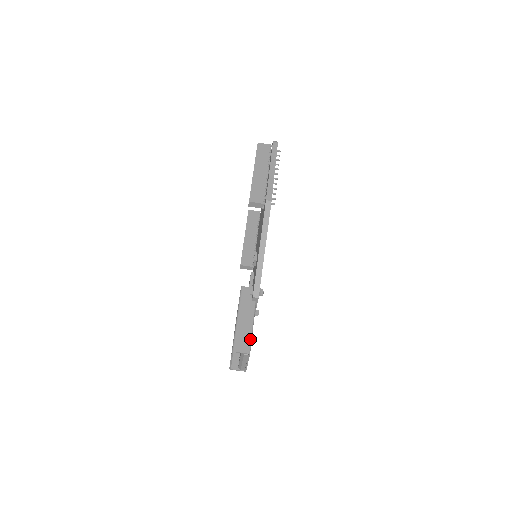
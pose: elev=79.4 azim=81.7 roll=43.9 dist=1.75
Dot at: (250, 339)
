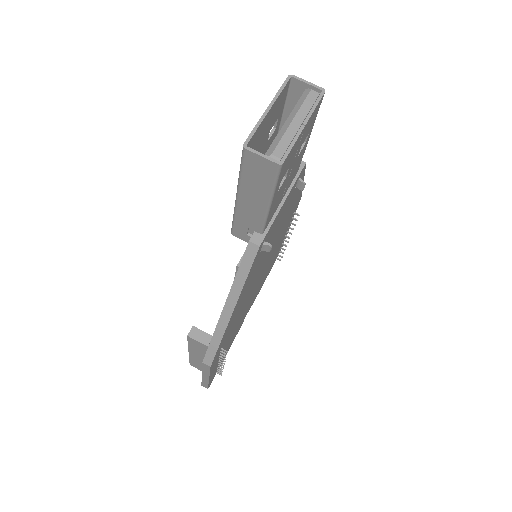
Dot at: occluded
